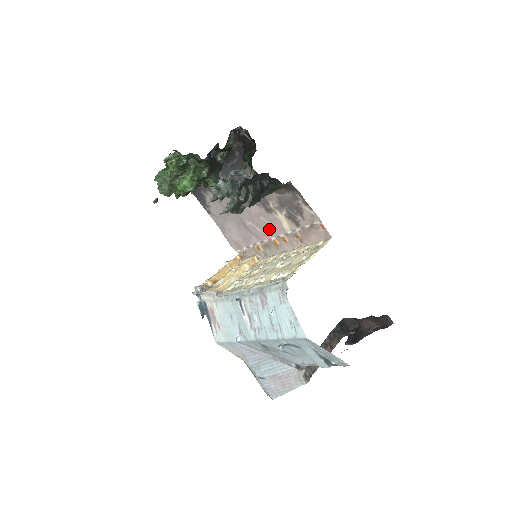
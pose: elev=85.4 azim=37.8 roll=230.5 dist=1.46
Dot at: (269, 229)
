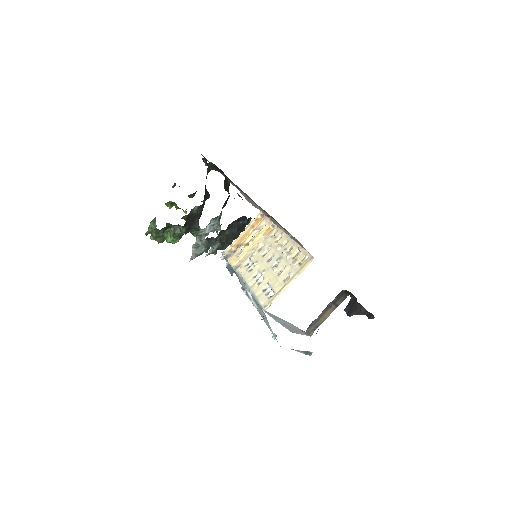
Dot at: occluded
